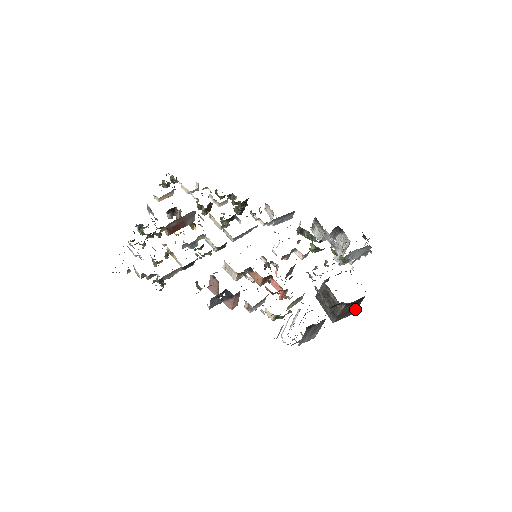
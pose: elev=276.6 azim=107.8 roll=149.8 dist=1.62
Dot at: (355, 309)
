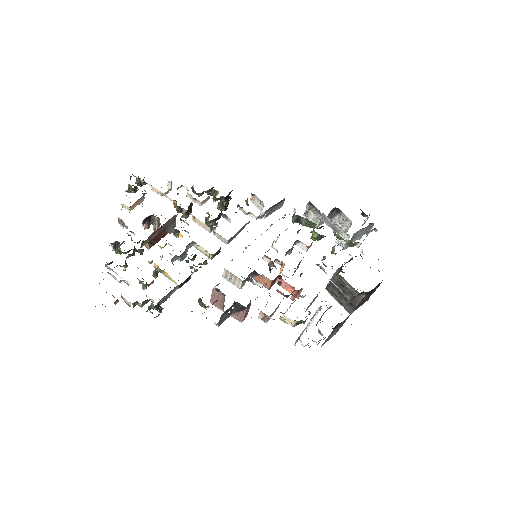
Dot at: (370, 295)
